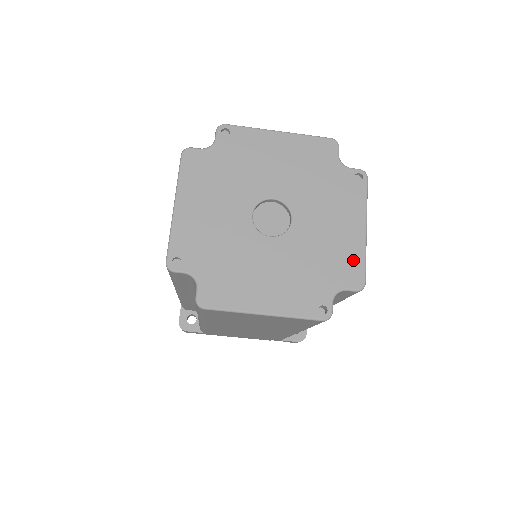
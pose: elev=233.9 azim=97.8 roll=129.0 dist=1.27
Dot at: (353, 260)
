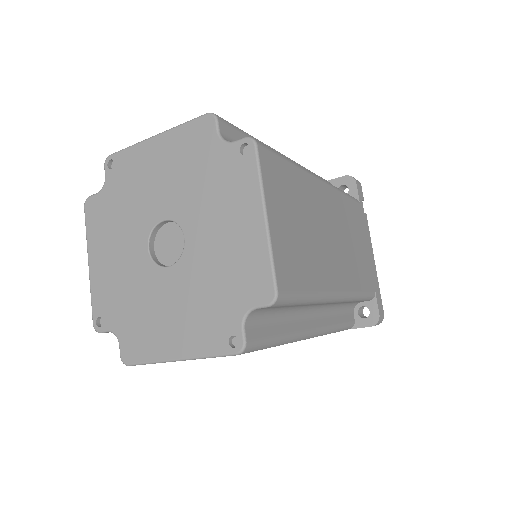
Dot at: (256, 266)
